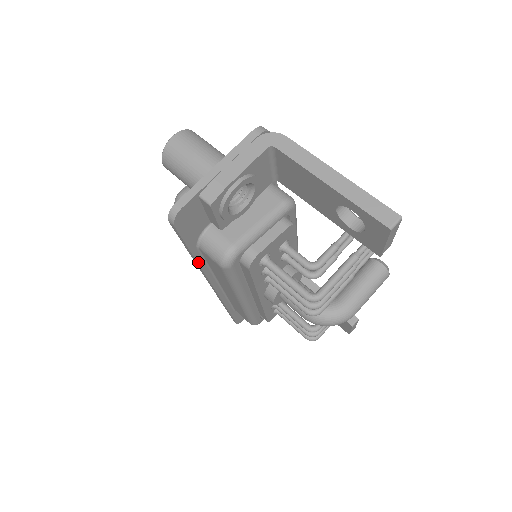
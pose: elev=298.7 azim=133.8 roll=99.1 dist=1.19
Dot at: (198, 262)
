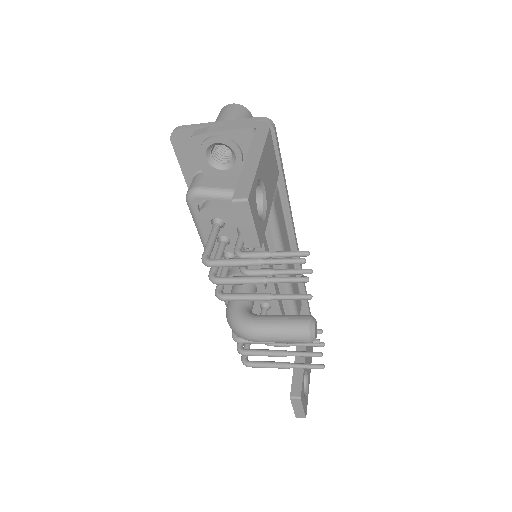
Dot at: occluded
